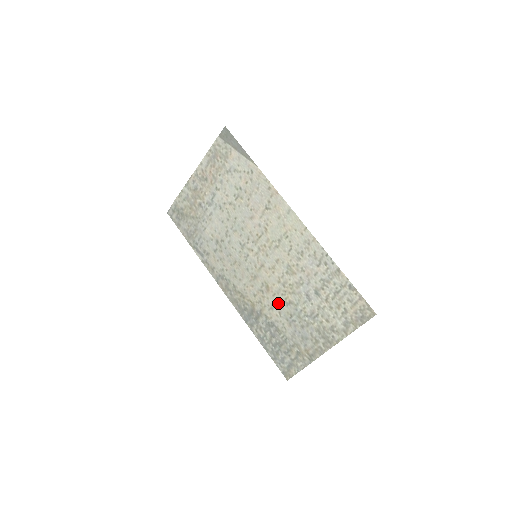
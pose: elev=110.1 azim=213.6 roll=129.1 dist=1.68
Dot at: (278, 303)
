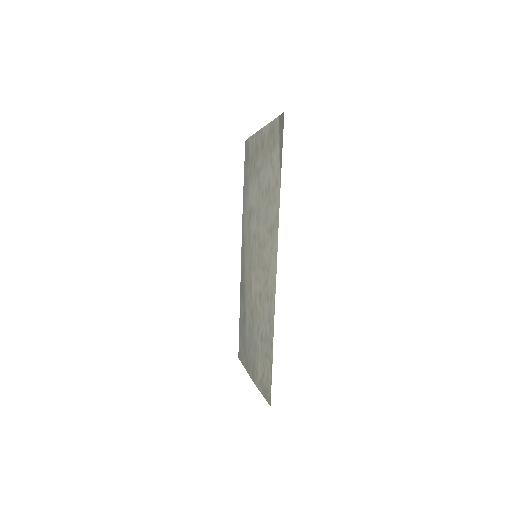
Dot at: (250, 307)
